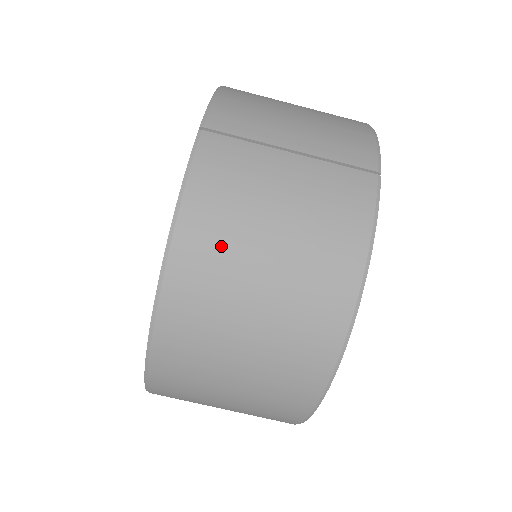
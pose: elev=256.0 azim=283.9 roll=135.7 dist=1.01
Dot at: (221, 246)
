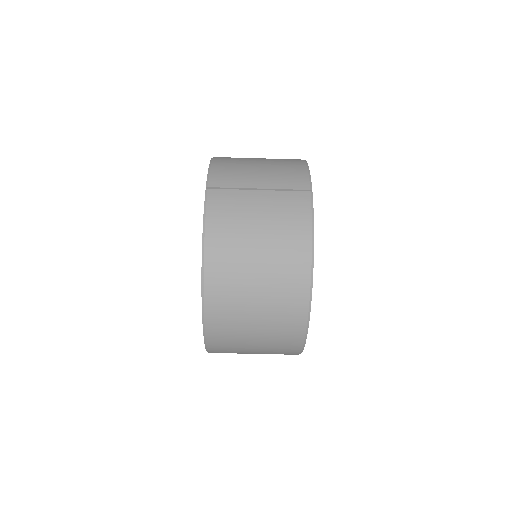
Dot at: (231, 249)
